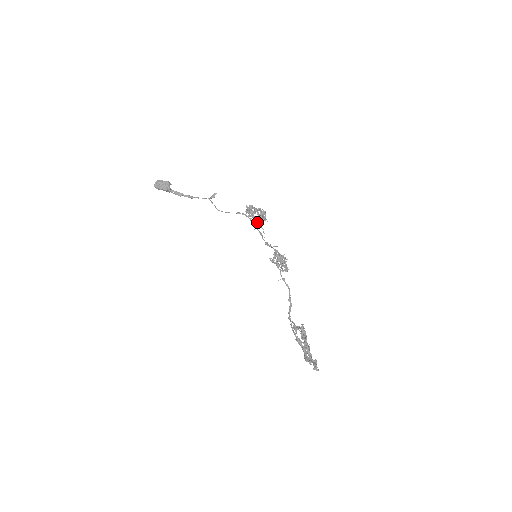
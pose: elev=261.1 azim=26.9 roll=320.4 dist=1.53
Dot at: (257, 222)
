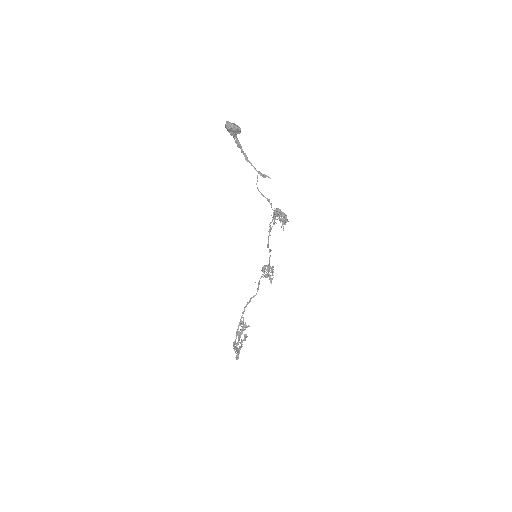
Dot at: occluded
